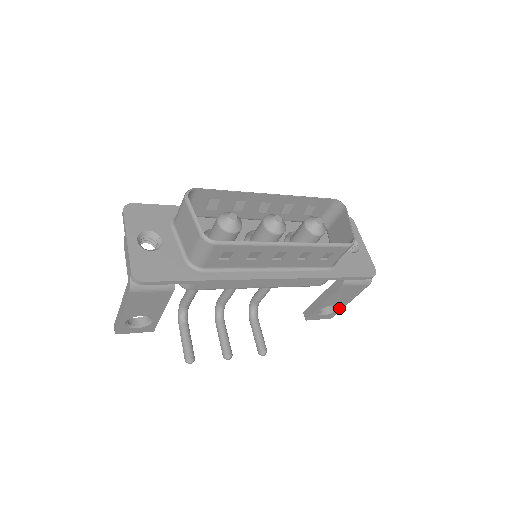
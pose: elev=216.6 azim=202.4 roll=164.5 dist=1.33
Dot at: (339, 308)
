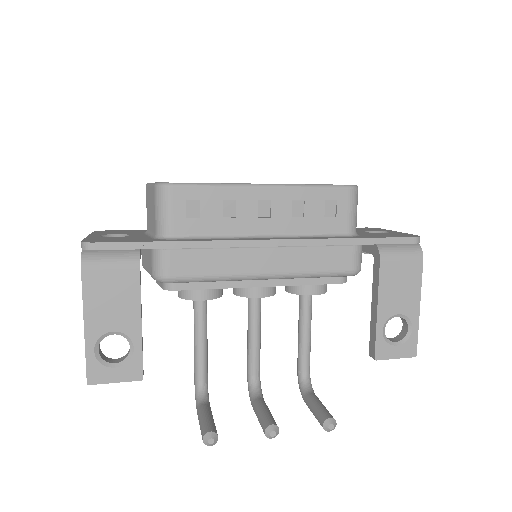
Dot at: (412, 325)
